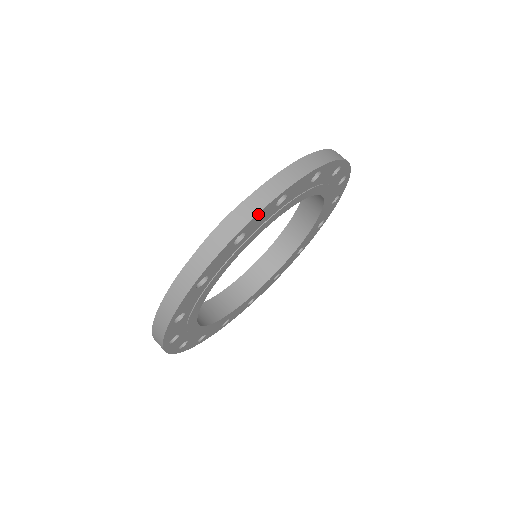
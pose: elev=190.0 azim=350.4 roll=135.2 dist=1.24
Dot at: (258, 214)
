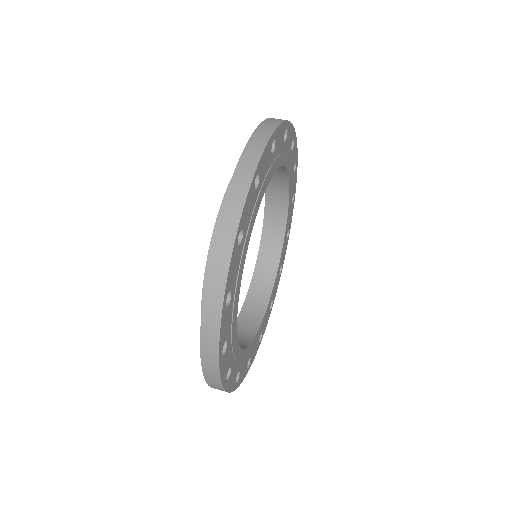
Dot at: (220, 337)
